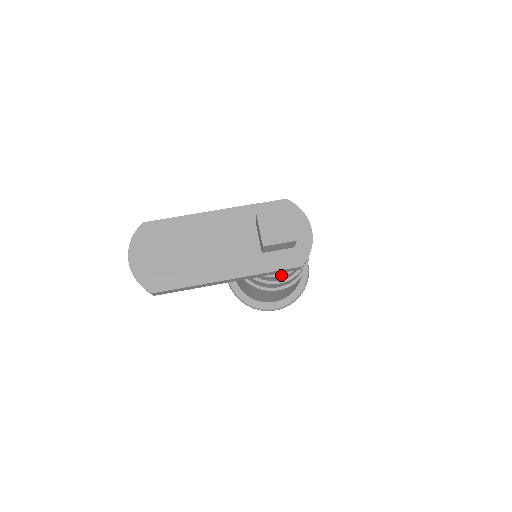
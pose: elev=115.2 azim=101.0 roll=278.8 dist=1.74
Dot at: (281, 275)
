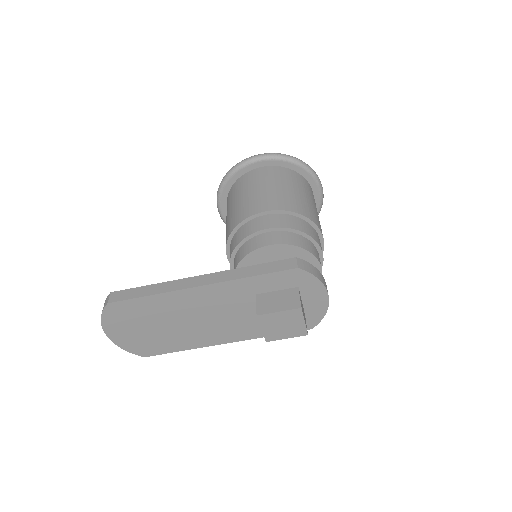
Dot at: occluded
